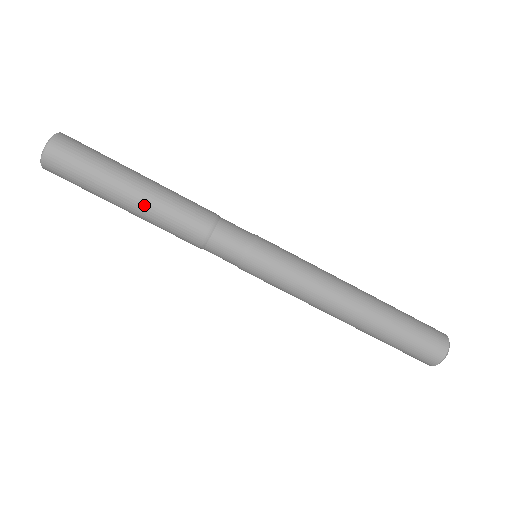
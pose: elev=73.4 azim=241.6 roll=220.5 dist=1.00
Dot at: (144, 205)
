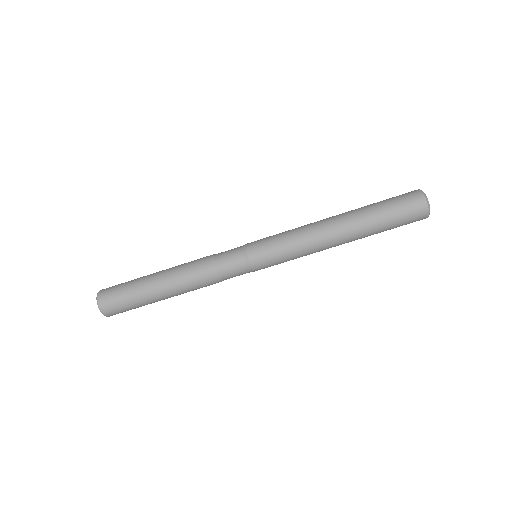
Dot at: (175, 295)
